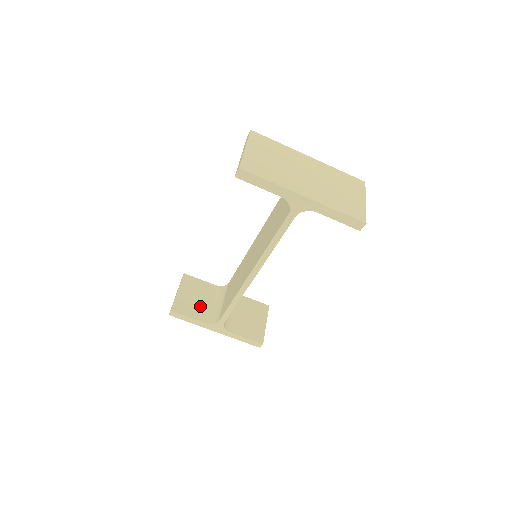
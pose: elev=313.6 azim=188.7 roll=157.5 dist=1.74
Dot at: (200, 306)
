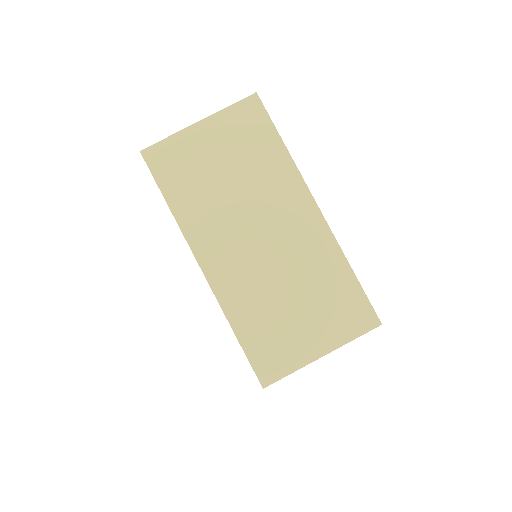
Dot at: occluded
